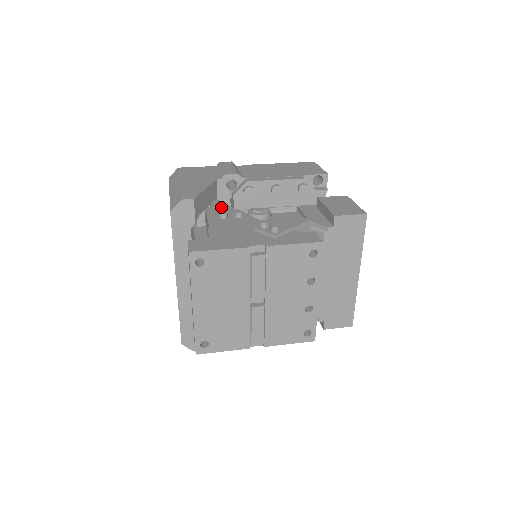
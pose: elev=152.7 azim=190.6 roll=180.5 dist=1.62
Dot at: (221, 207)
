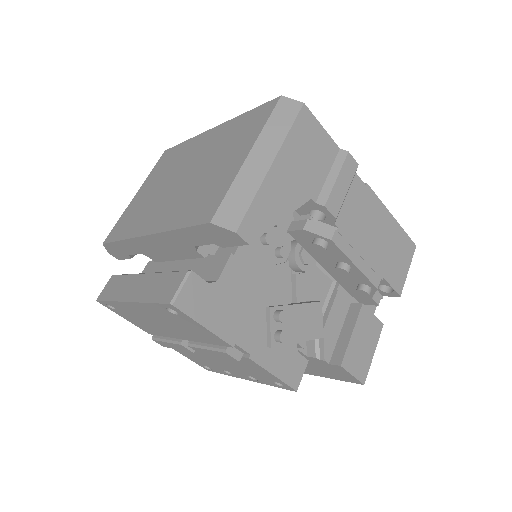
Dot at: occluded
